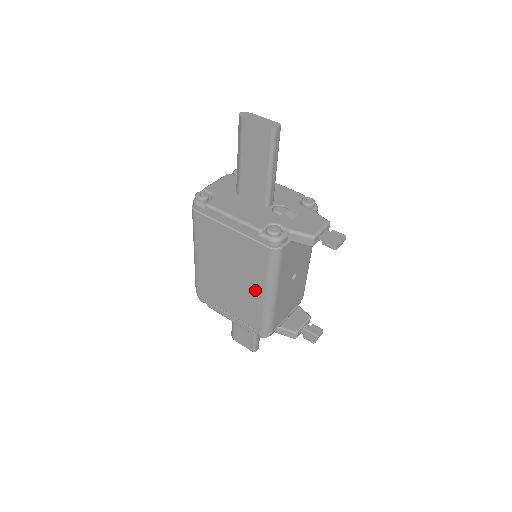
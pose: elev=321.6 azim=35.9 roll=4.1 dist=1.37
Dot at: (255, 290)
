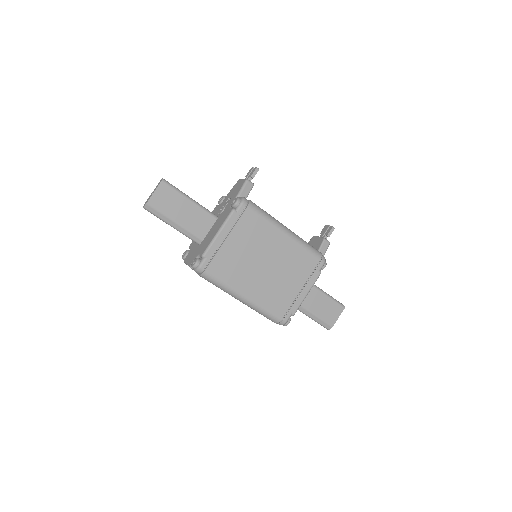
Dot at: (282, 243)
